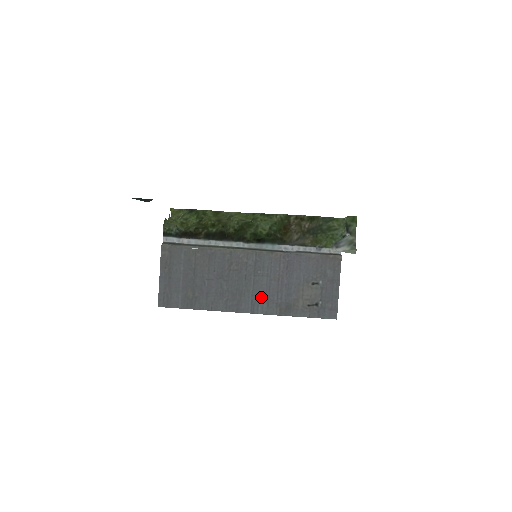
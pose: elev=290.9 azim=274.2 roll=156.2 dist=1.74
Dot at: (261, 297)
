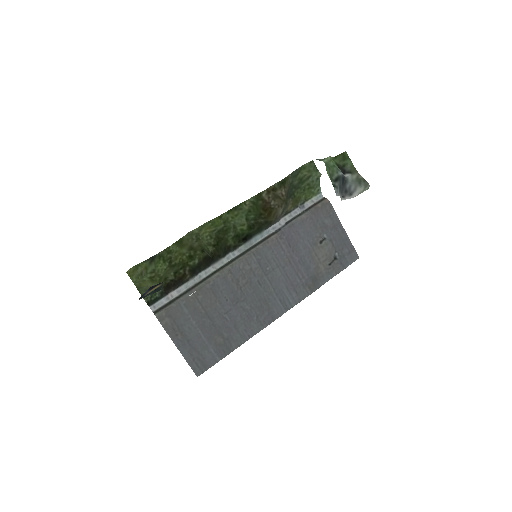
Dot at: (285, 290)
